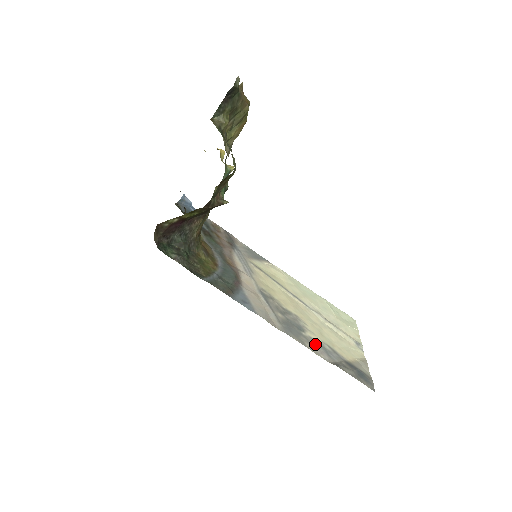
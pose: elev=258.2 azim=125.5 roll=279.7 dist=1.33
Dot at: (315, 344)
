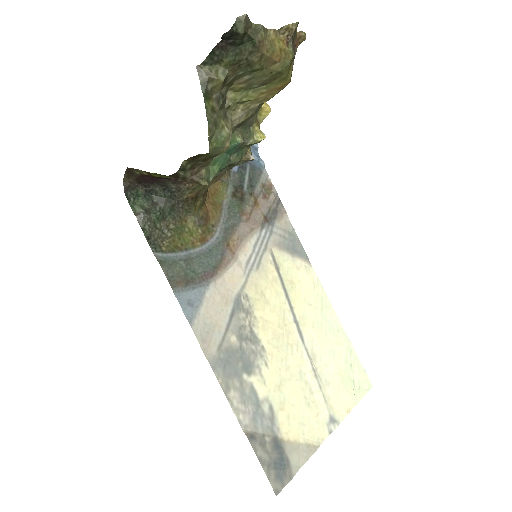
Dot at: (249, 397)
